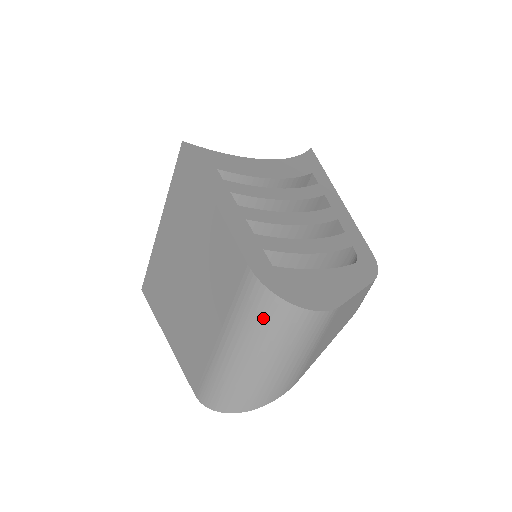
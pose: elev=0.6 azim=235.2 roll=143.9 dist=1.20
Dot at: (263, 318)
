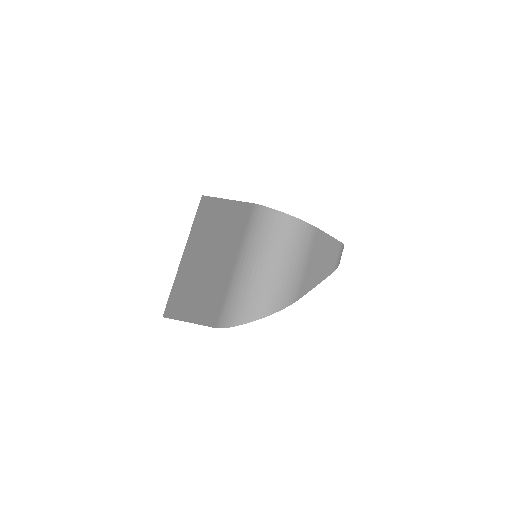
Dot at: (266, 229)
